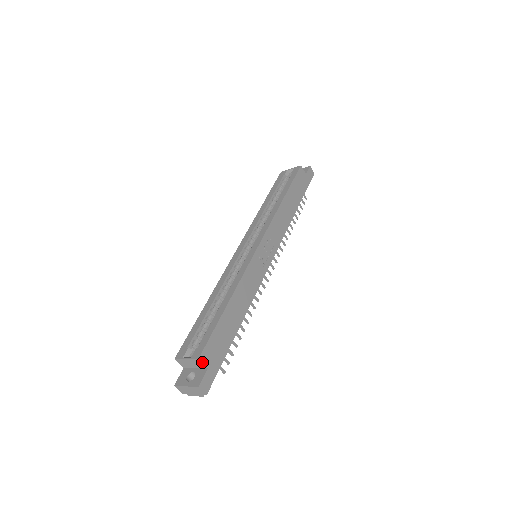
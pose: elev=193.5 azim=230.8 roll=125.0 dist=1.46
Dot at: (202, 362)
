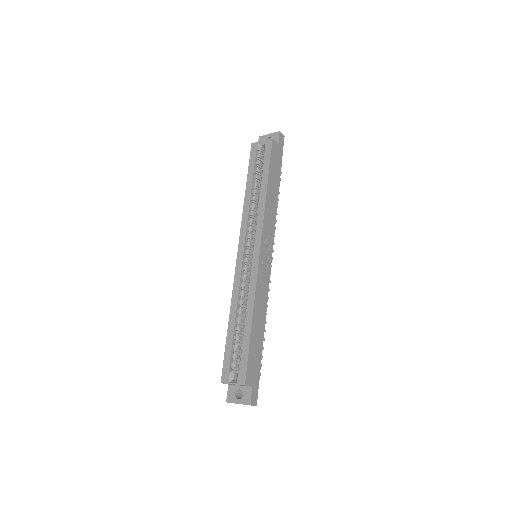
Dot at: occluded
